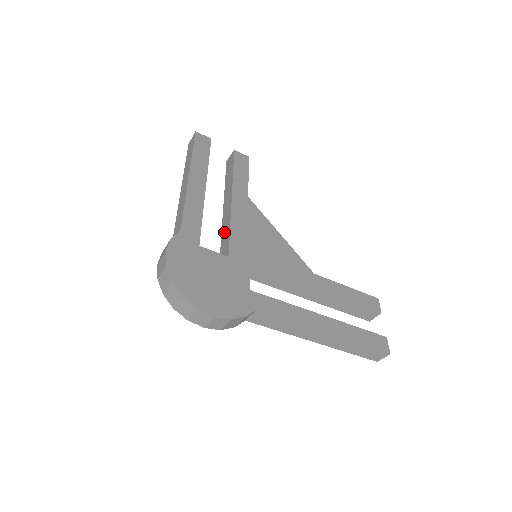
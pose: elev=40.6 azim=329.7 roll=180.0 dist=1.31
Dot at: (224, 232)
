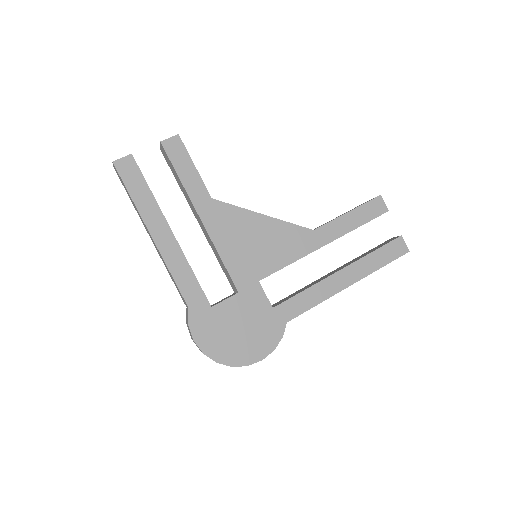
Dot at: (216, 256)
